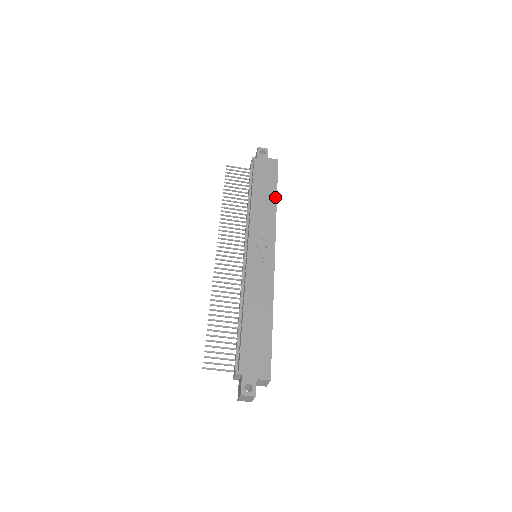
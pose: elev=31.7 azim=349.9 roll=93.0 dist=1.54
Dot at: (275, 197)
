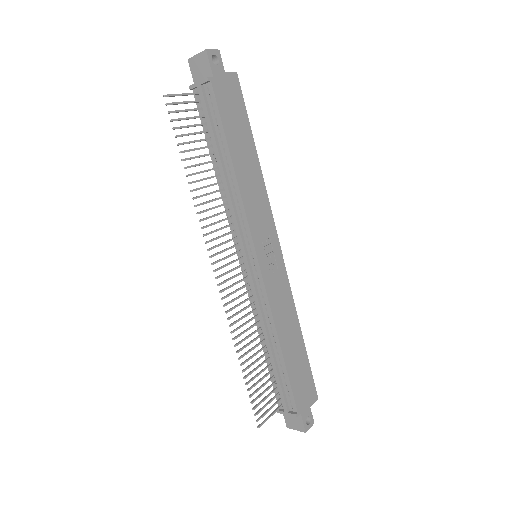
Dot at: (255, 153)
